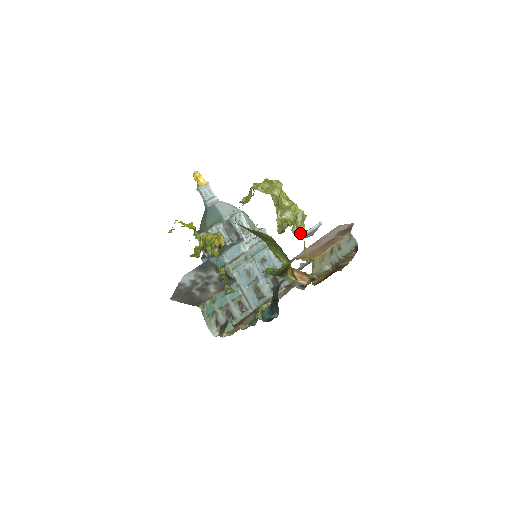
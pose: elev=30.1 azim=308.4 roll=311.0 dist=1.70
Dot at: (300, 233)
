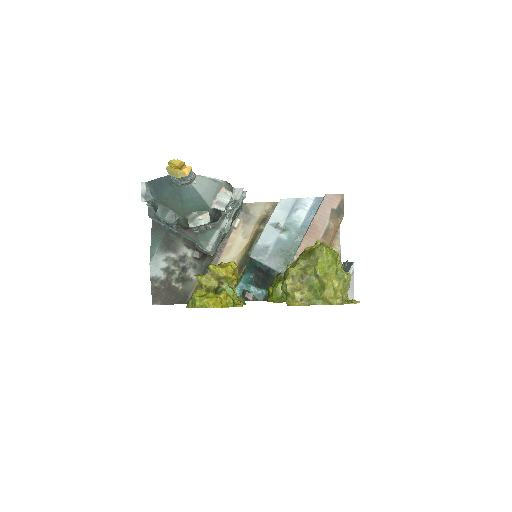
Dot at: occluded
